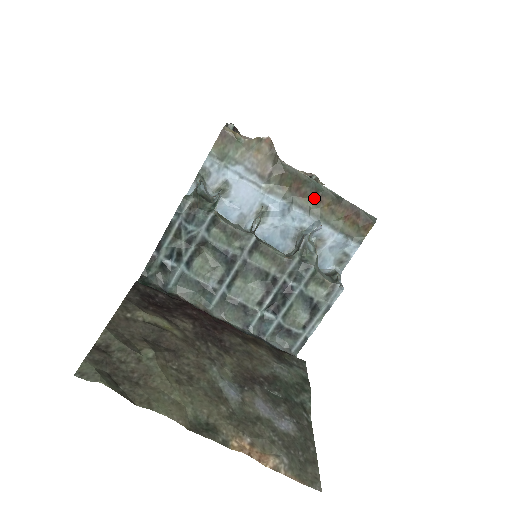
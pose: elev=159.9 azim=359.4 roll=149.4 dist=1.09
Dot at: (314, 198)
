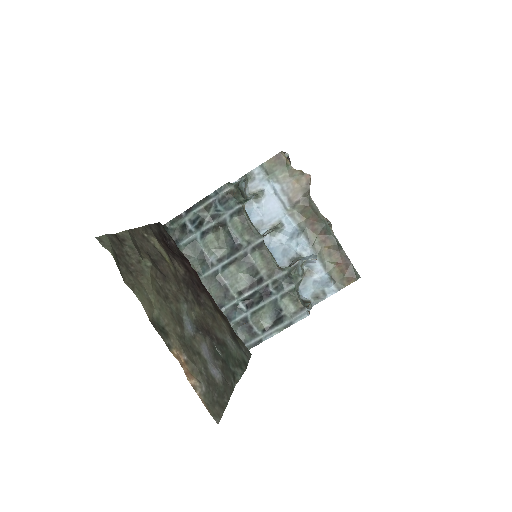
Dot at: (321, 237)
